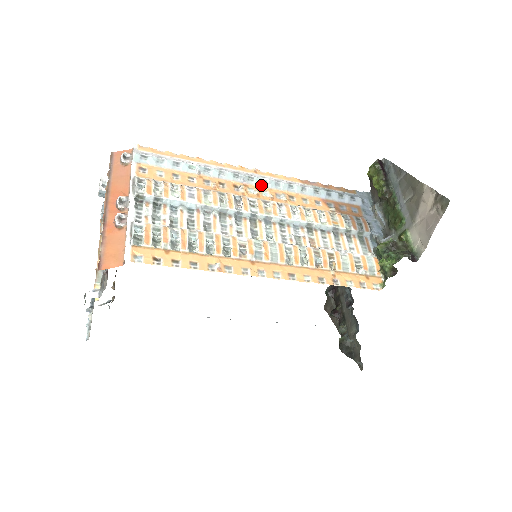
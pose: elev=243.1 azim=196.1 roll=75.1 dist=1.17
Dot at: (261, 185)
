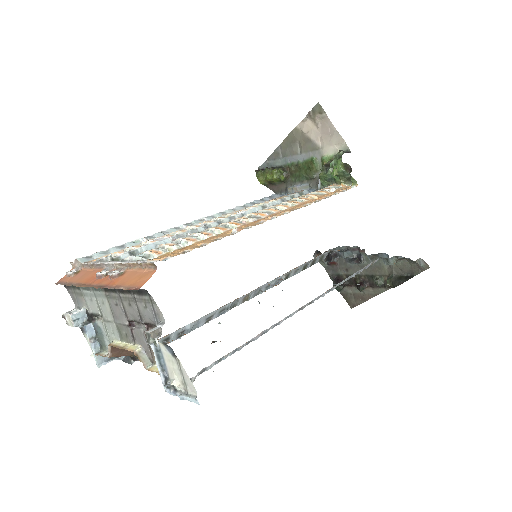
Dot at: occluded
